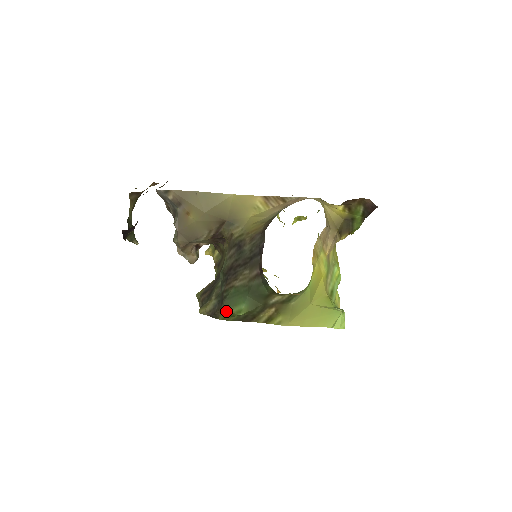
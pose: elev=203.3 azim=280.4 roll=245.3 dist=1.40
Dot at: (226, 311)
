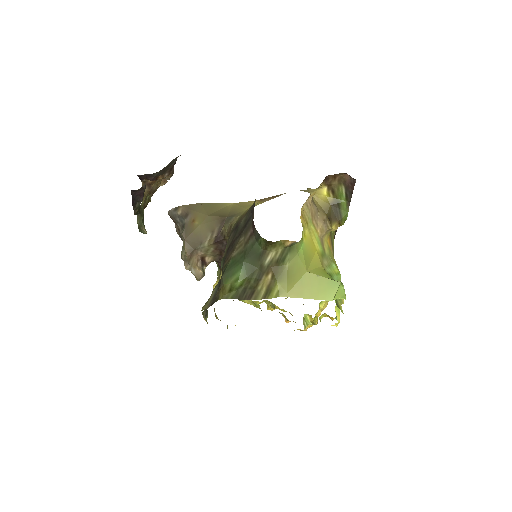
Dot at: (225, 284)
